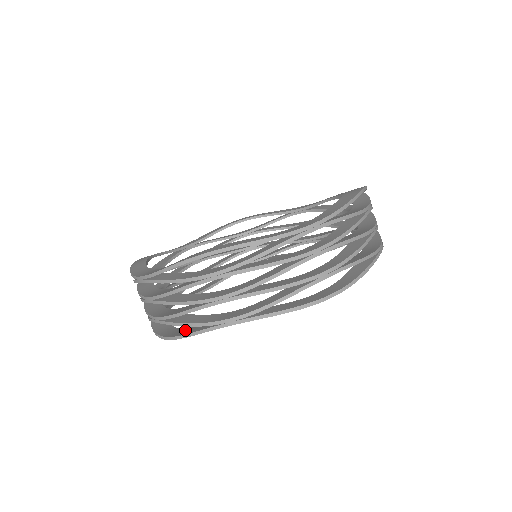
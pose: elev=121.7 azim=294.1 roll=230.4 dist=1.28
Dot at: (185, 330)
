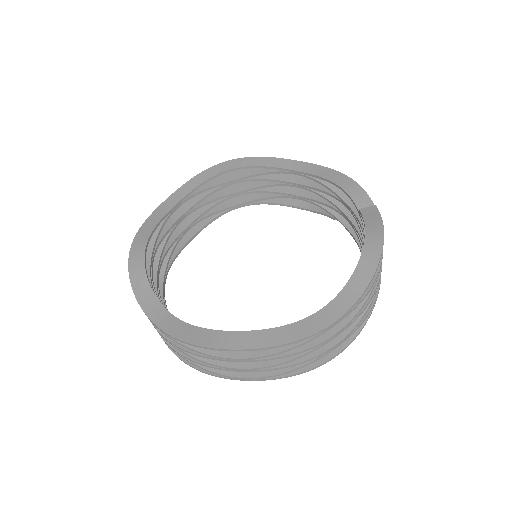
Dot at: occluded
